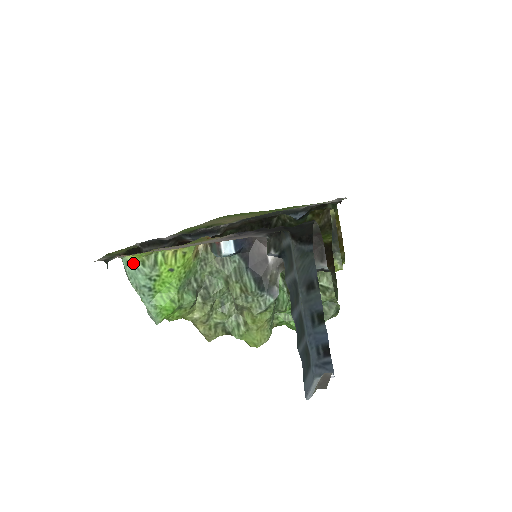
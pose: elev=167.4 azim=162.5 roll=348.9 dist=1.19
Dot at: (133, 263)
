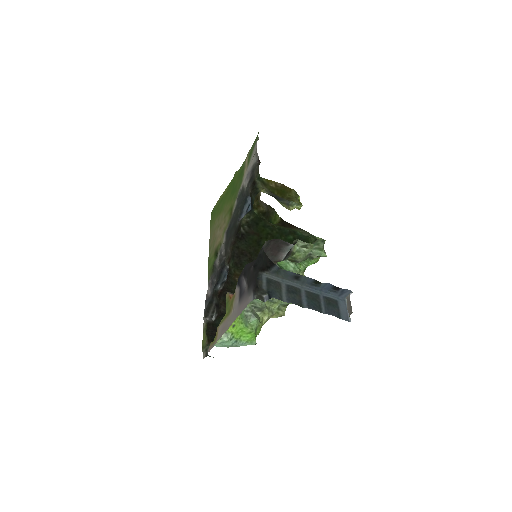
Dot at: (217, 343)
